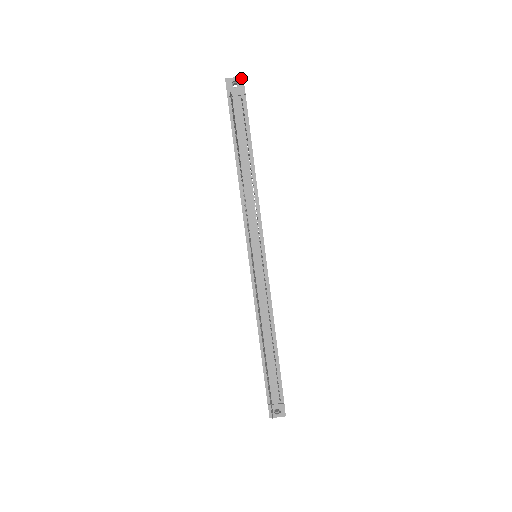
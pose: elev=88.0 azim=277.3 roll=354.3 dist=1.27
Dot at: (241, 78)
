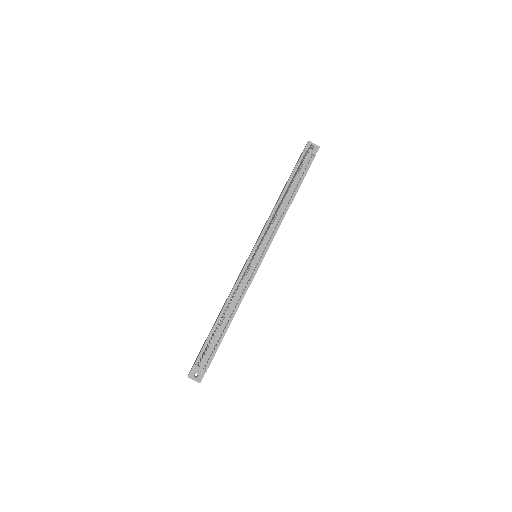
Dot at: (318, 147)
